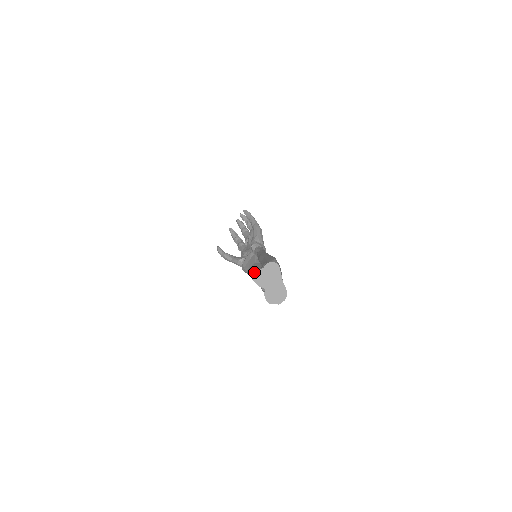
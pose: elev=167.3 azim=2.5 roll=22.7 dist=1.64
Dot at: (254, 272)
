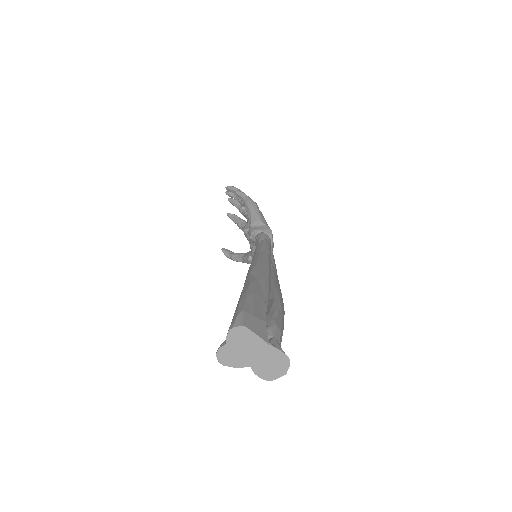
Dot at: (218, 355)
